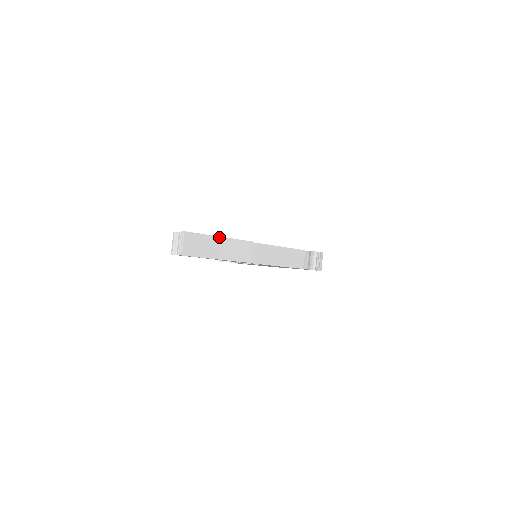
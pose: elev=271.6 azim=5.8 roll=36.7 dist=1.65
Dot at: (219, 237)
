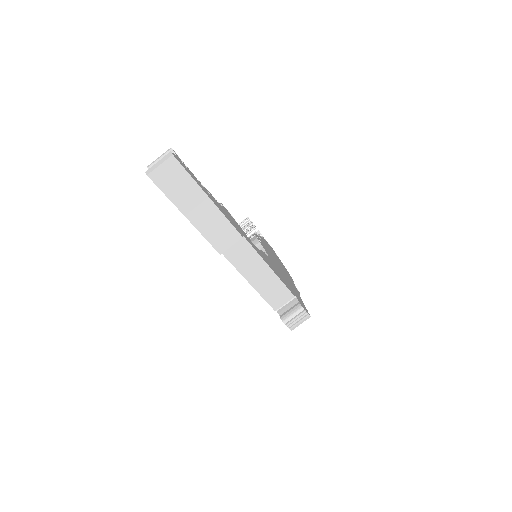
Dot at: (208, 197)
